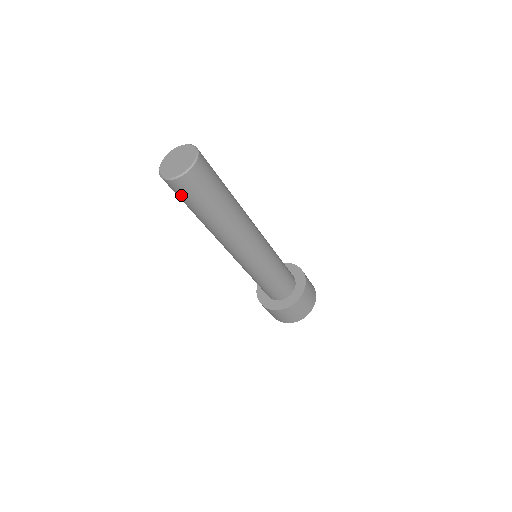
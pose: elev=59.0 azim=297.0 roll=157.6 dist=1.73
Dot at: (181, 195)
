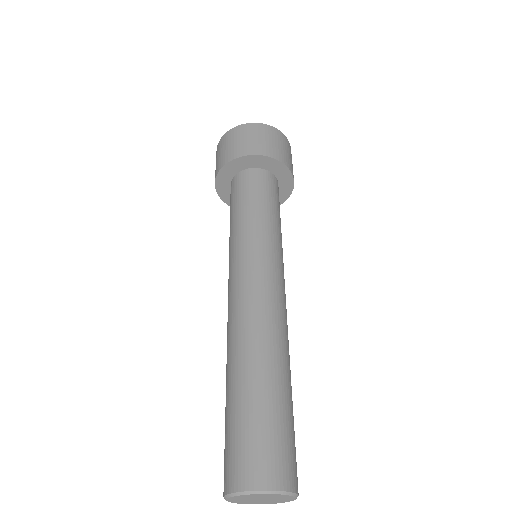
Dot at: occluded
